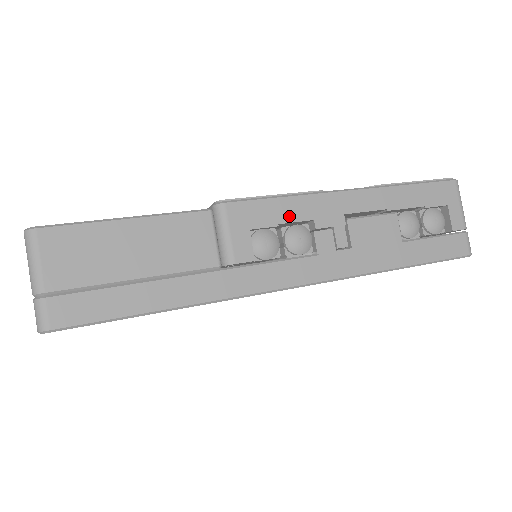
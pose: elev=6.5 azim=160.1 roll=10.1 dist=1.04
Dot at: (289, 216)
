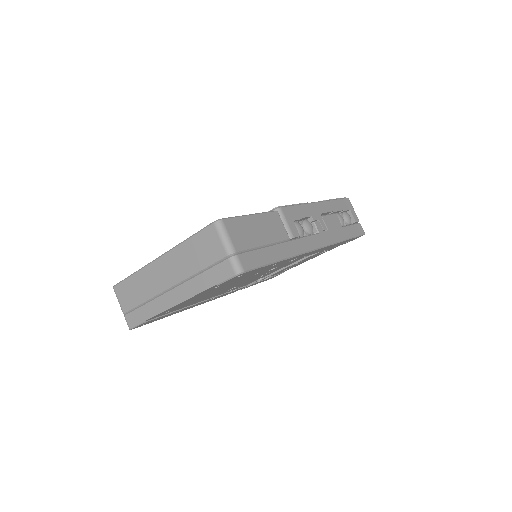
Dot at: (303, 214)
